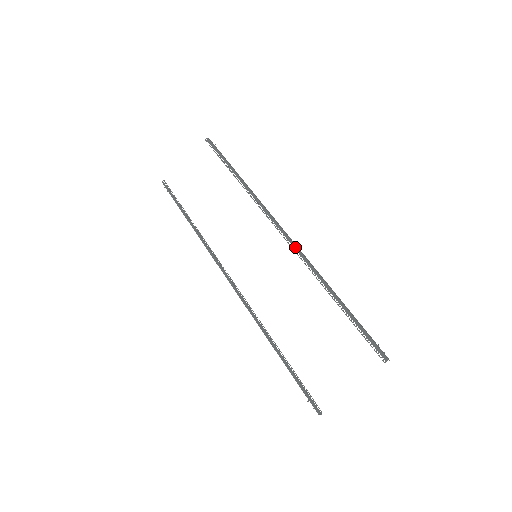
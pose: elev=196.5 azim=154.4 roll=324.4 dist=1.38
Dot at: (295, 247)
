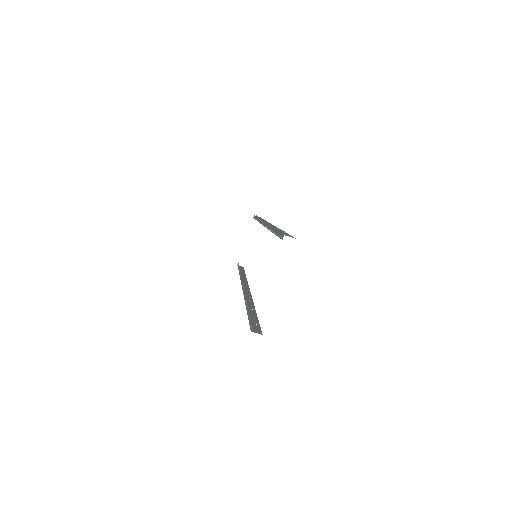
Dot at: (266, 224)
